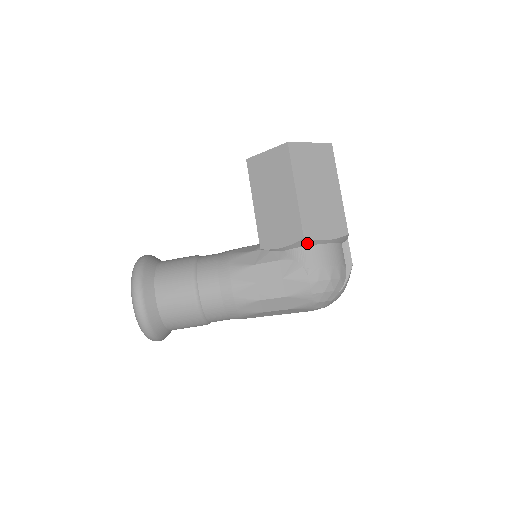
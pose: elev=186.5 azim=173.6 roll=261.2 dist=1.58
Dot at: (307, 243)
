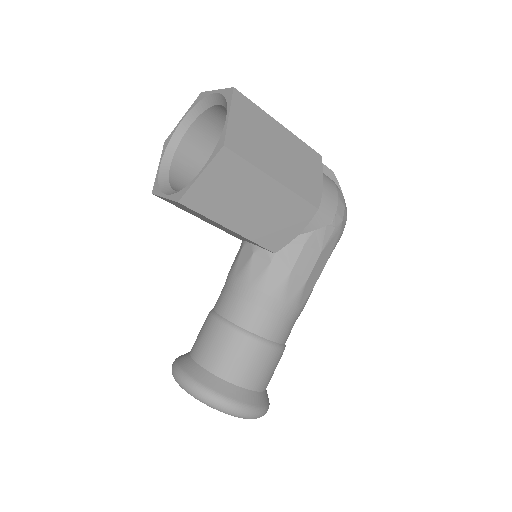
Dot at: occluded
